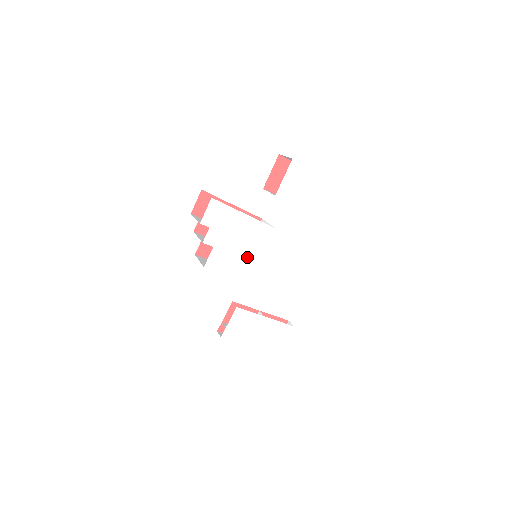
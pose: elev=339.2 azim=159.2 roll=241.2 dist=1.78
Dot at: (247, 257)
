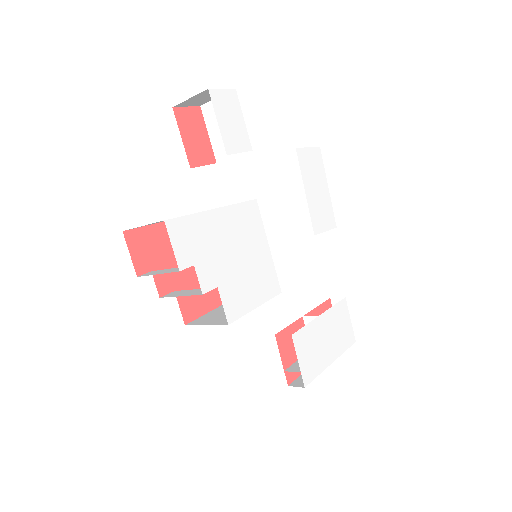
Dot at: (257, 264)
